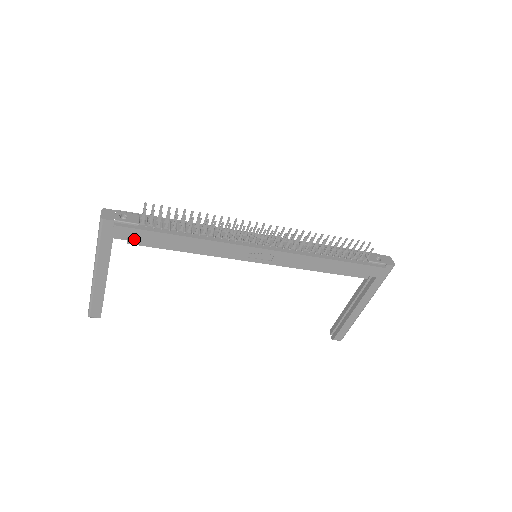
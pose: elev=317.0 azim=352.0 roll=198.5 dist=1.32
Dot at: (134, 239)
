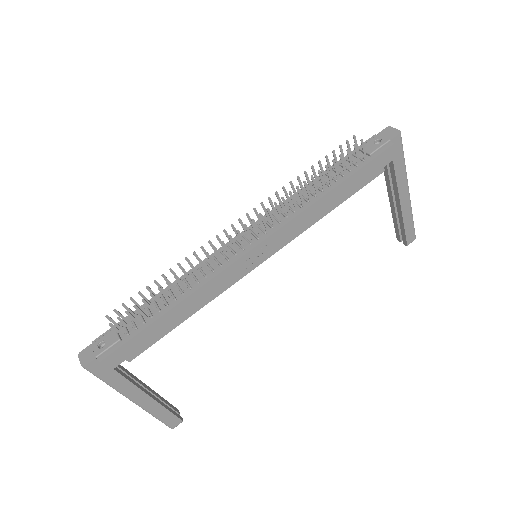
Dot at: (130, 354)
